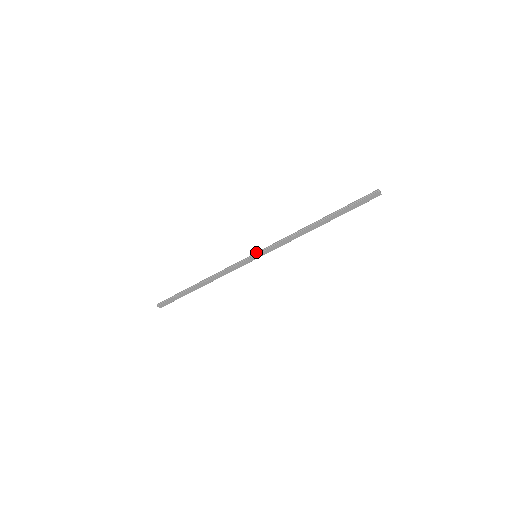
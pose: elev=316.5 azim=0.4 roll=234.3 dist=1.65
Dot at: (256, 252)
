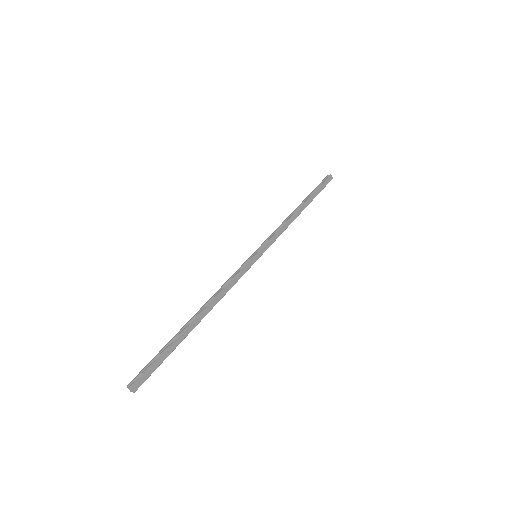
Dot at: occluded
